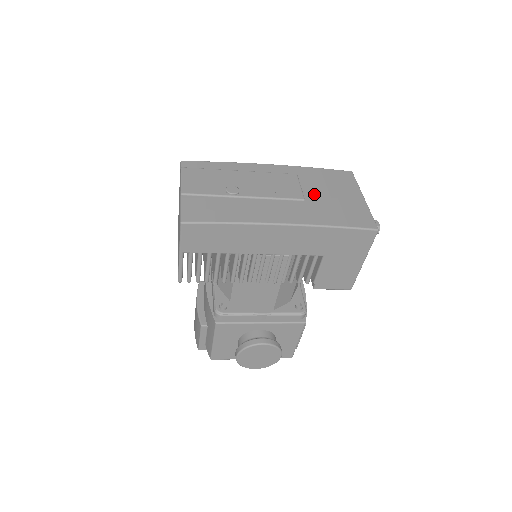
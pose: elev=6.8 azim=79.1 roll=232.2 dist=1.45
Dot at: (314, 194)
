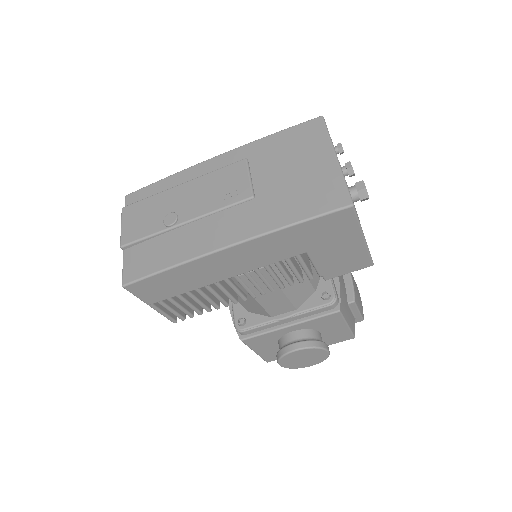
Dot at: (267, 181)
